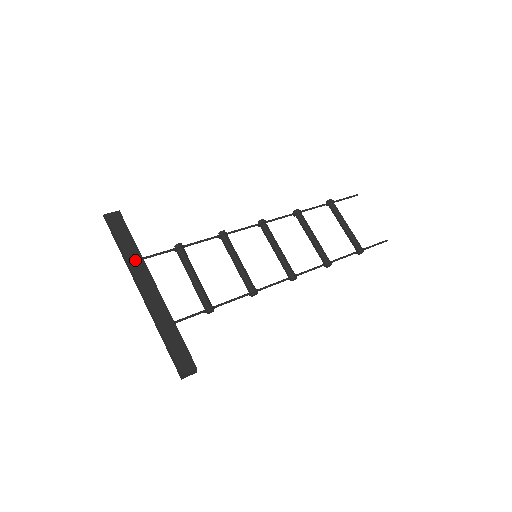
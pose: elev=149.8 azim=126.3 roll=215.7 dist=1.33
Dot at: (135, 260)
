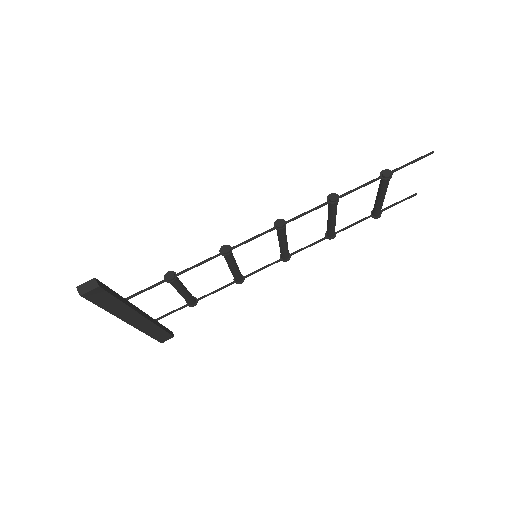
Dot at: (122, 312)
